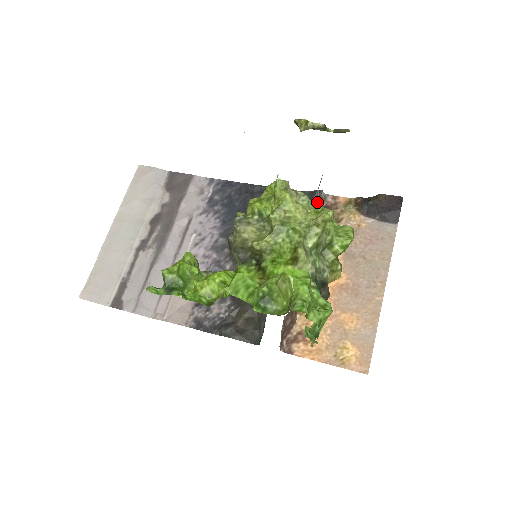
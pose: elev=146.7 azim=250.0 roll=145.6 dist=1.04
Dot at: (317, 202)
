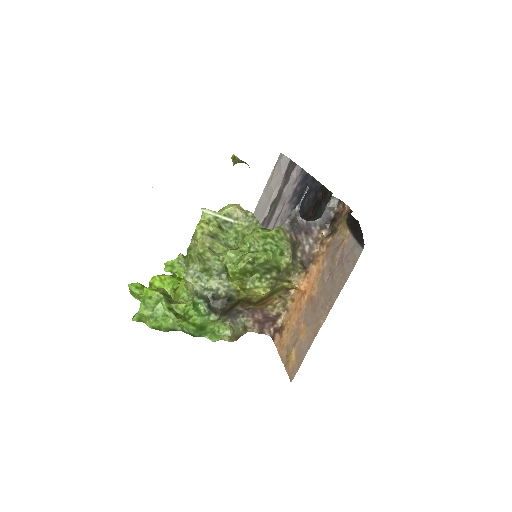
Dot at: (295, 216)
